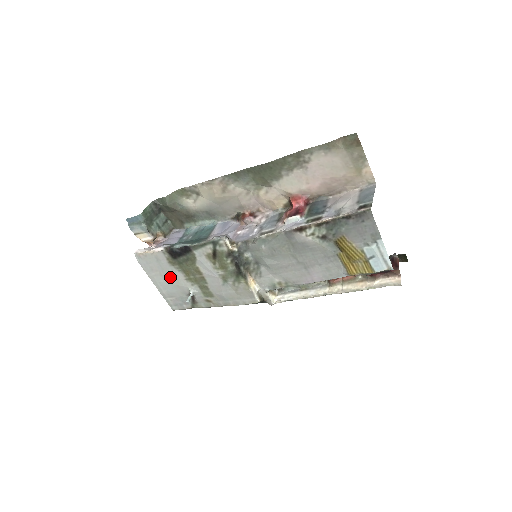
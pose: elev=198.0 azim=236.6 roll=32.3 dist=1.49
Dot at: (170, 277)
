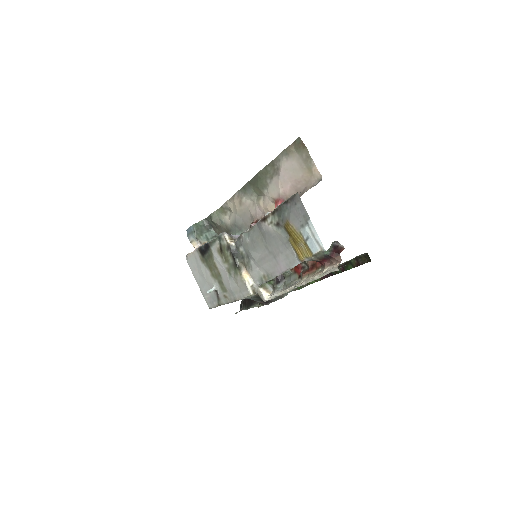
Dot at: (203, 274)
